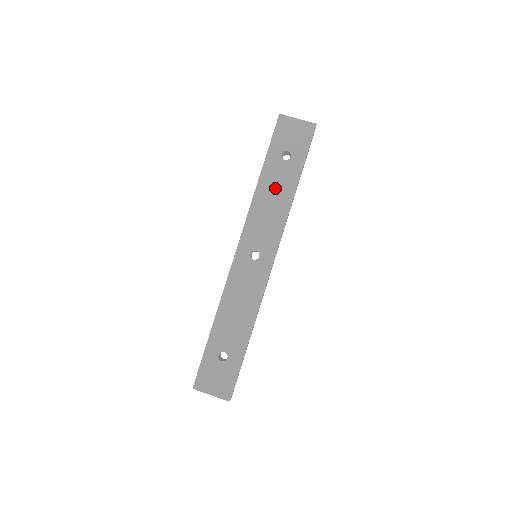
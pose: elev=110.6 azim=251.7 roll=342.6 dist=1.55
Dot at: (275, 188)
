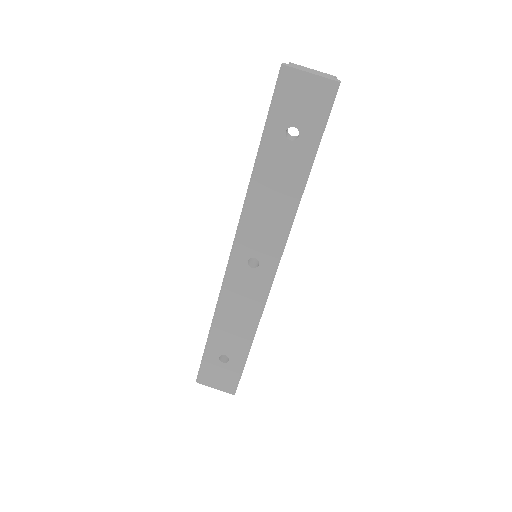
Dot at: (277, 181)
